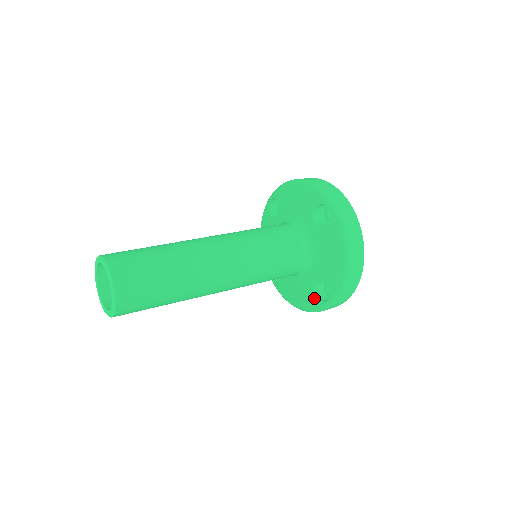
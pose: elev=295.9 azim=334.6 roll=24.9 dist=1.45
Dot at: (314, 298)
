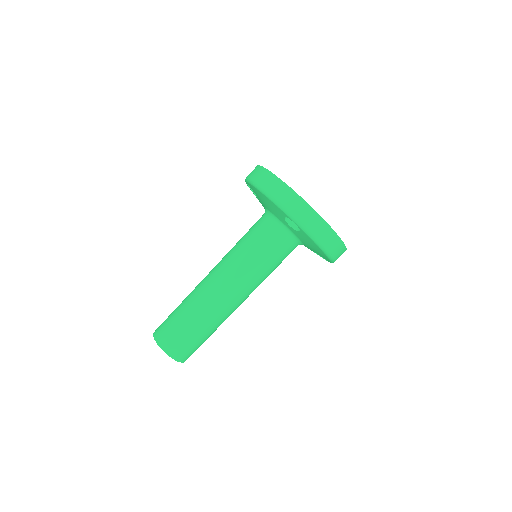
Dot at: (317, 254)
